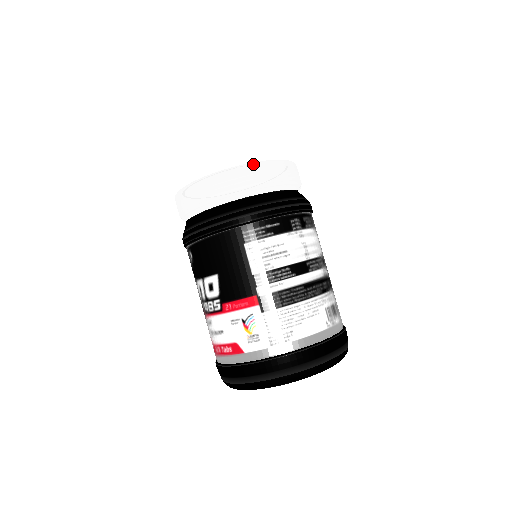
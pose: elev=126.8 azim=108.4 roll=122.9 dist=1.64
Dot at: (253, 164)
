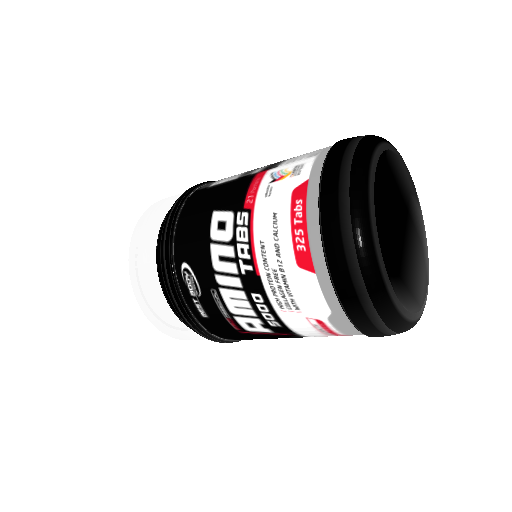
Dot at: occluded
